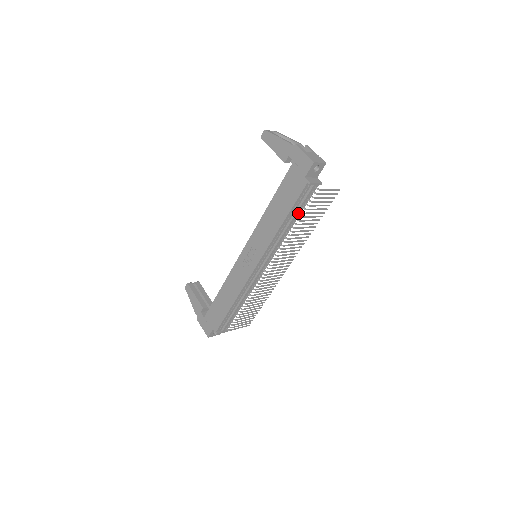
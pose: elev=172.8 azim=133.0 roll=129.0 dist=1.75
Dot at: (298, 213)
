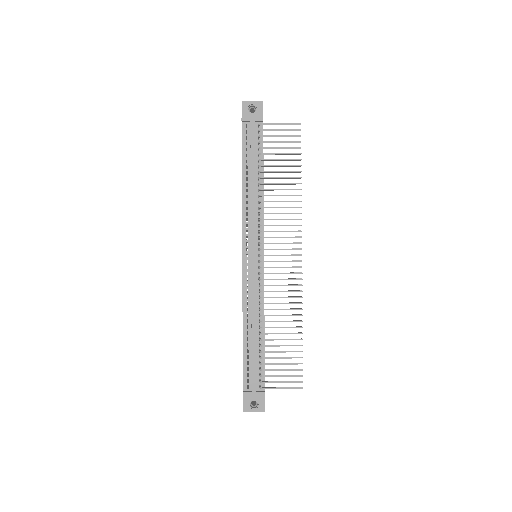
Dot at: (259, 166)
